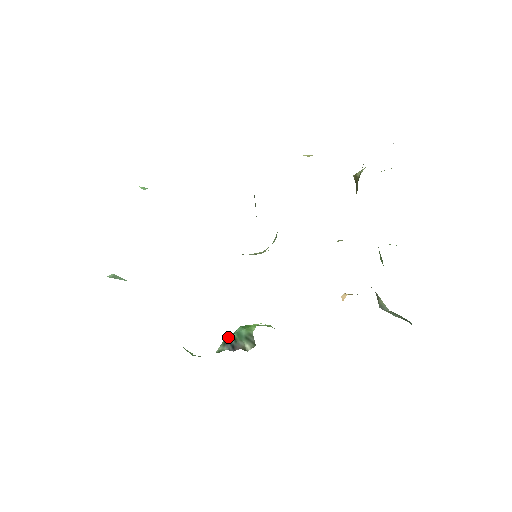
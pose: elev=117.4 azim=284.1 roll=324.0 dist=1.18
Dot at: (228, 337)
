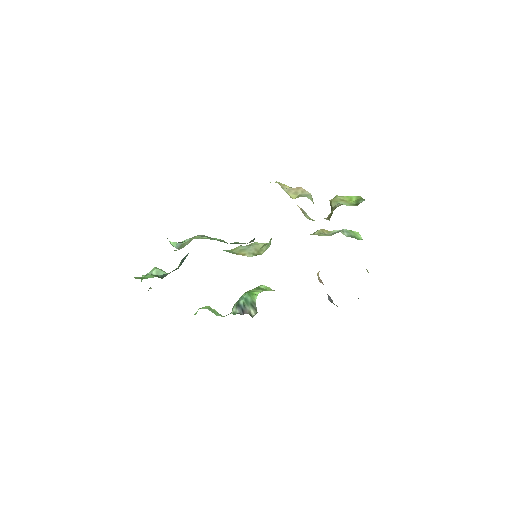
Dot at: (239, 300)
